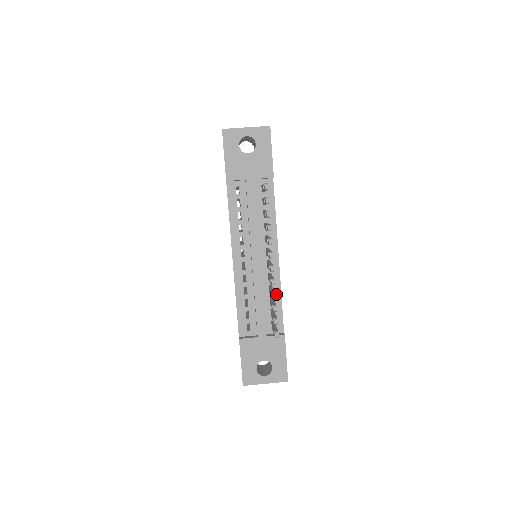
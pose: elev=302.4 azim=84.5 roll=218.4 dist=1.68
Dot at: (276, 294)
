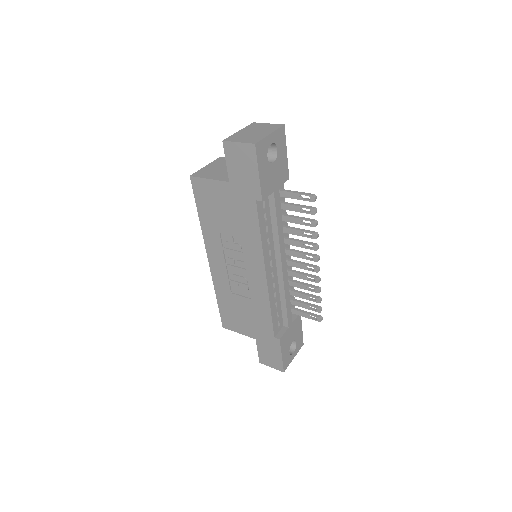
Dot at: occluded
